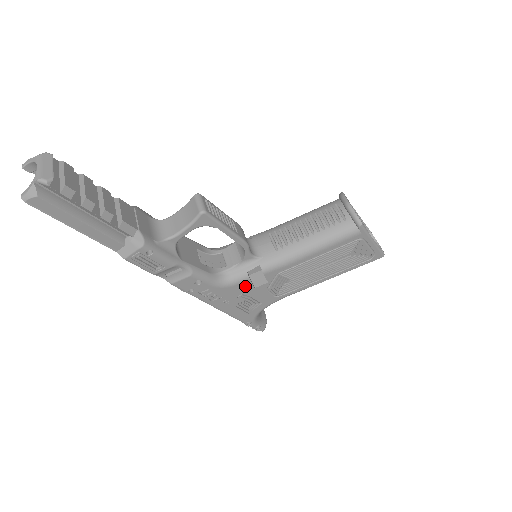
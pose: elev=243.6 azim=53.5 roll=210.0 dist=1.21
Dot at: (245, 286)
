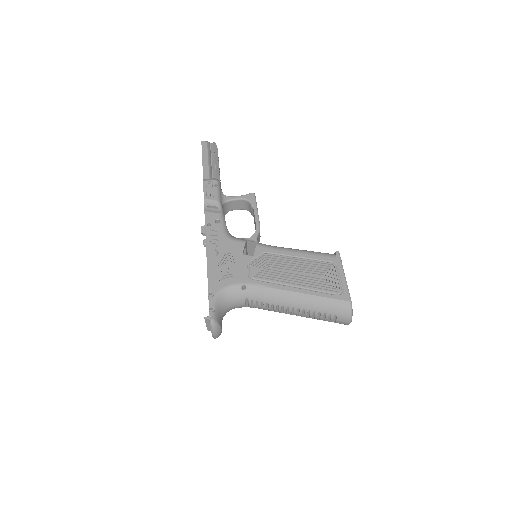
Dot at: (238, 248)
